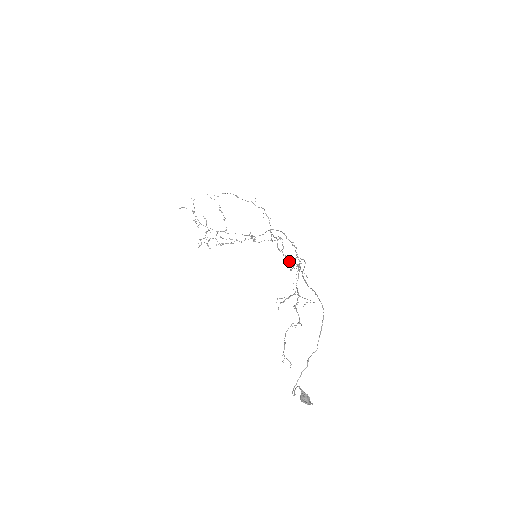
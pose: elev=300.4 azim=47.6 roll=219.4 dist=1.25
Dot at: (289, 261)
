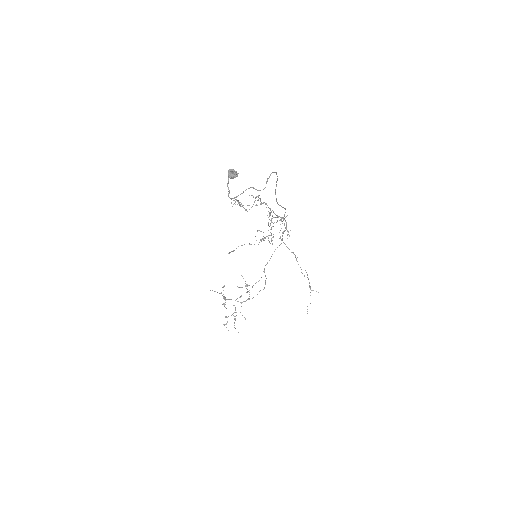
Dot at: occluded
